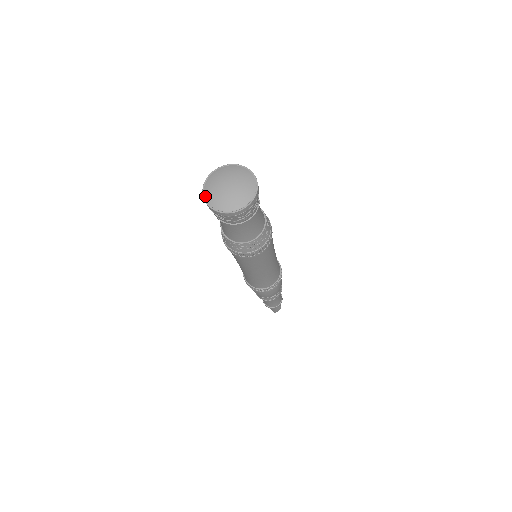
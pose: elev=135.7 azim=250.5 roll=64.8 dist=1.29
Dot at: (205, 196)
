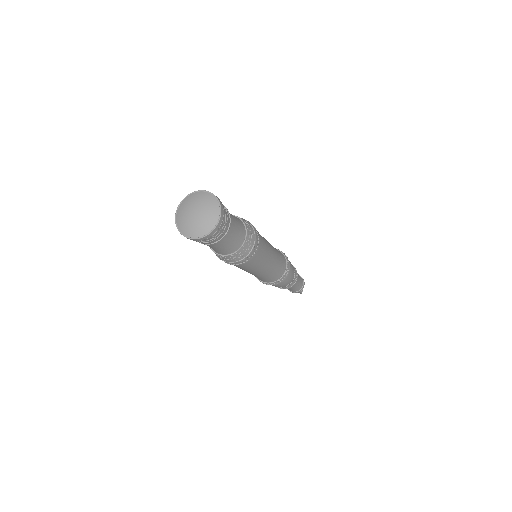
Dot at: (179, 207)
